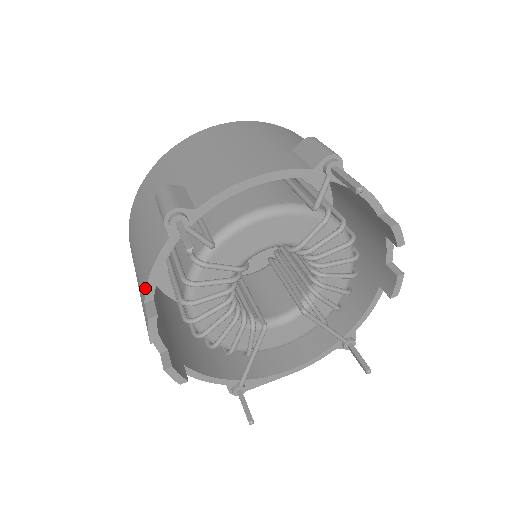
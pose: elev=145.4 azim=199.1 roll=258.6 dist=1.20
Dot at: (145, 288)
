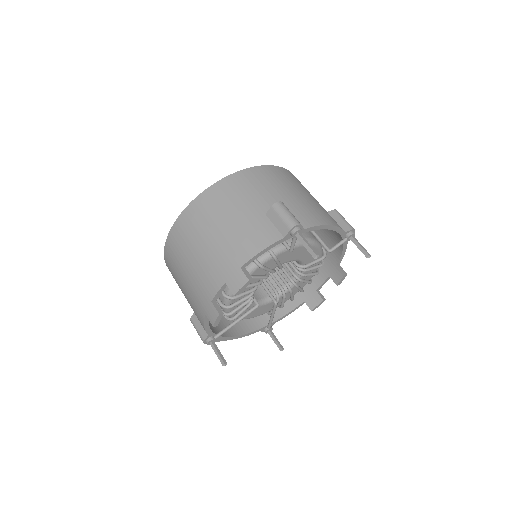
Dot at: (248, 259)
